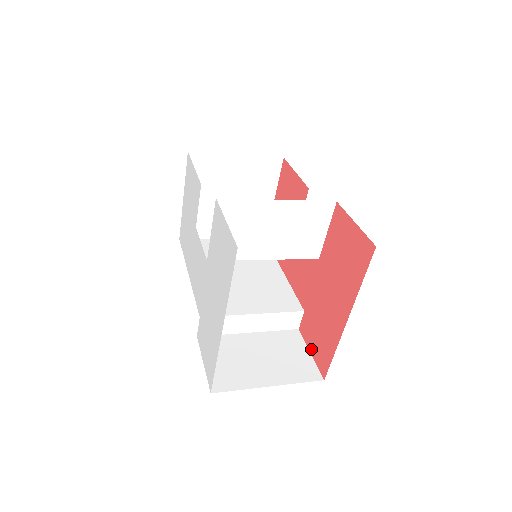
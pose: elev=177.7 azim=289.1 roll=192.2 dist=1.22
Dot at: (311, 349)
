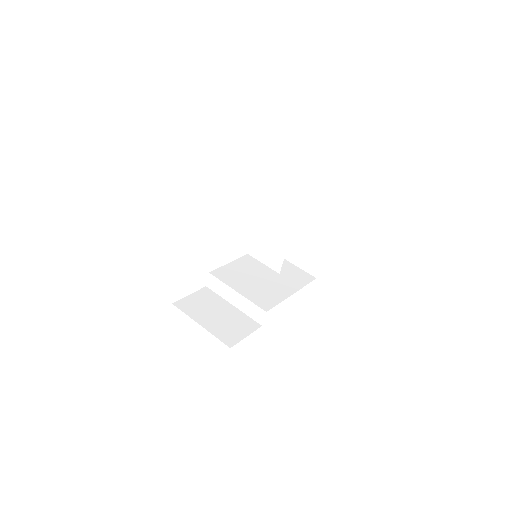
Dot at: occluded
